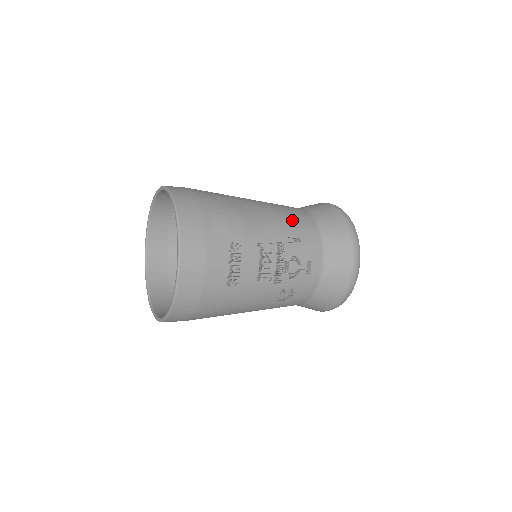
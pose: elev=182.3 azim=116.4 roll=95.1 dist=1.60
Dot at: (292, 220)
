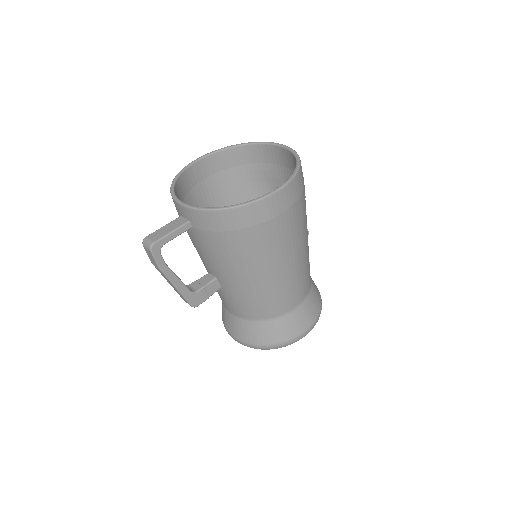
Dot at: occluded
